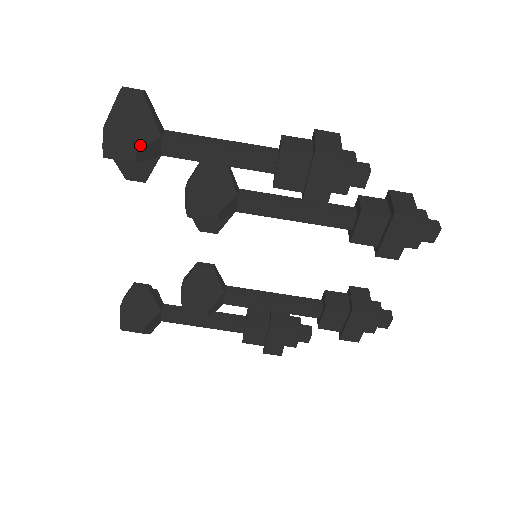
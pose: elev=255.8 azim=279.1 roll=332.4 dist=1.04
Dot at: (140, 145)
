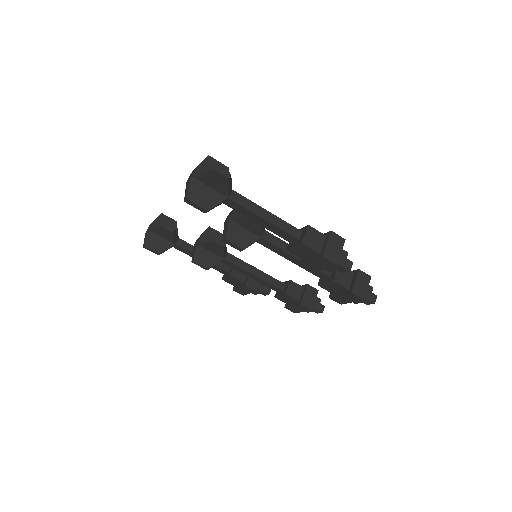
Dot at: (212, 204)
